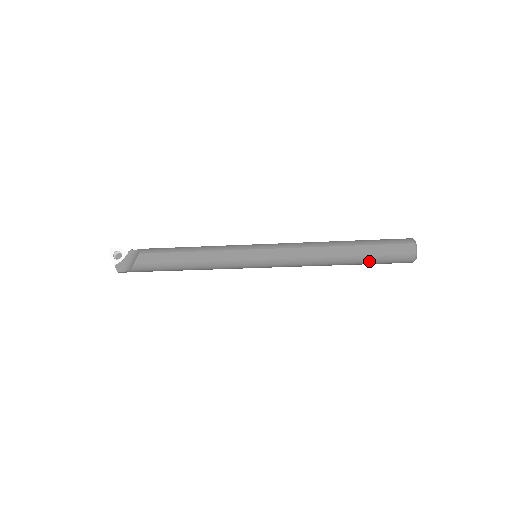
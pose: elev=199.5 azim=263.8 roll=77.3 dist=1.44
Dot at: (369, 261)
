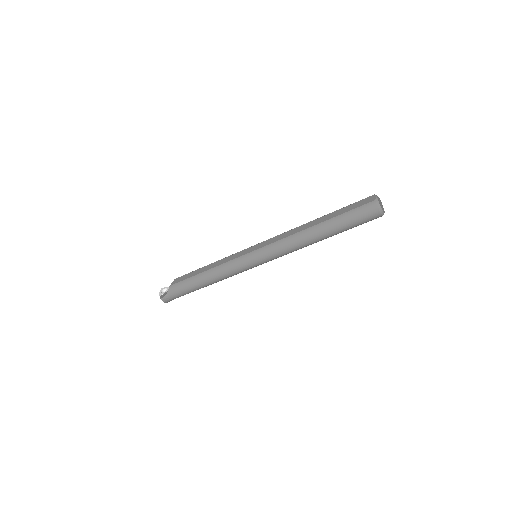
Dot at: (339, 221)
